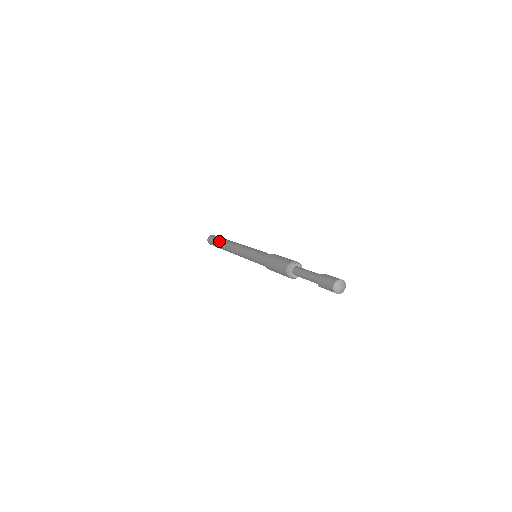
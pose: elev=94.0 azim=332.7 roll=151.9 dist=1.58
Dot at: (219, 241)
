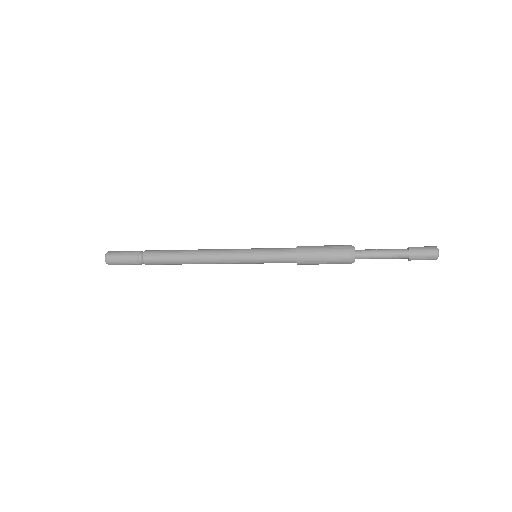
Dot at: (150, 255)
